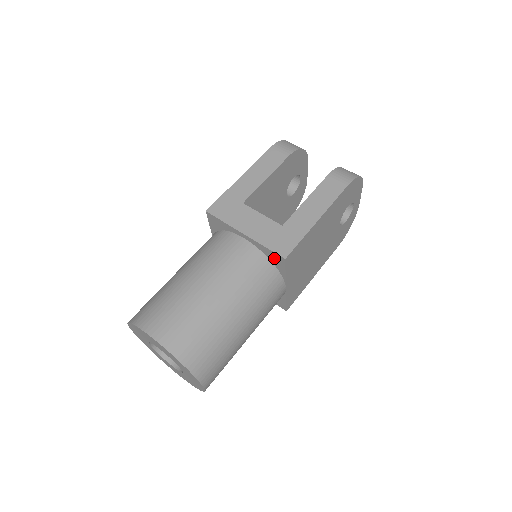
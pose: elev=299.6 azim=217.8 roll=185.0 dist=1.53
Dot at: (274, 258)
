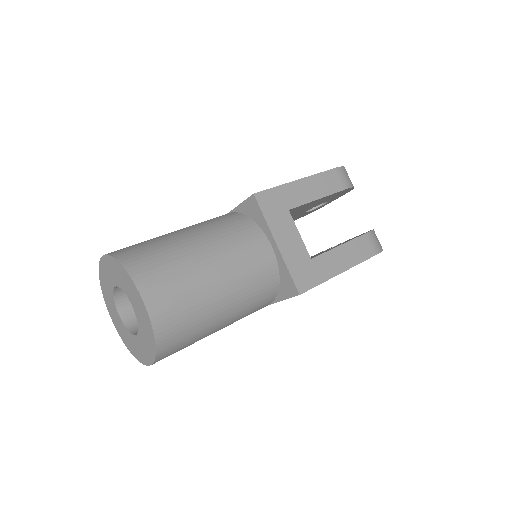
Dot at: (287, 284)
